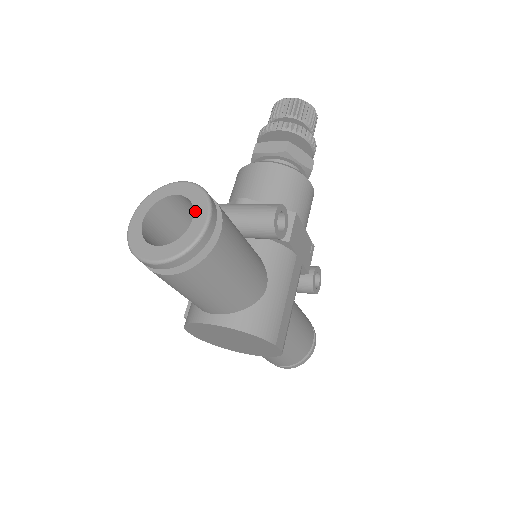
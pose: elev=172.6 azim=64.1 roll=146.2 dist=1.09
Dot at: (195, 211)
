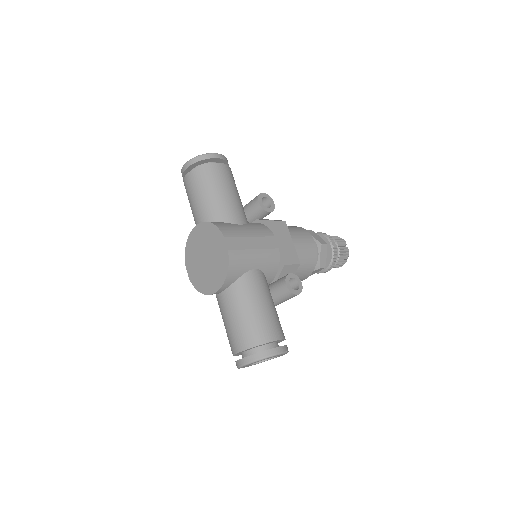
Dot at: occluded
